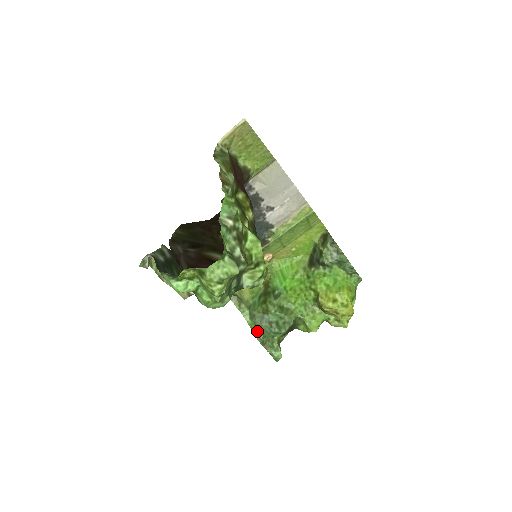
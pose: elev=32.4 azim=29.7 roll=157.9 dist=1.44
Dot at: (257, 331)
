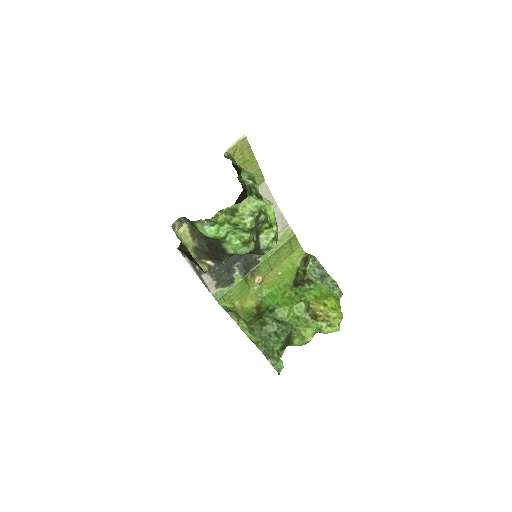
Dot at: (258, 342)
